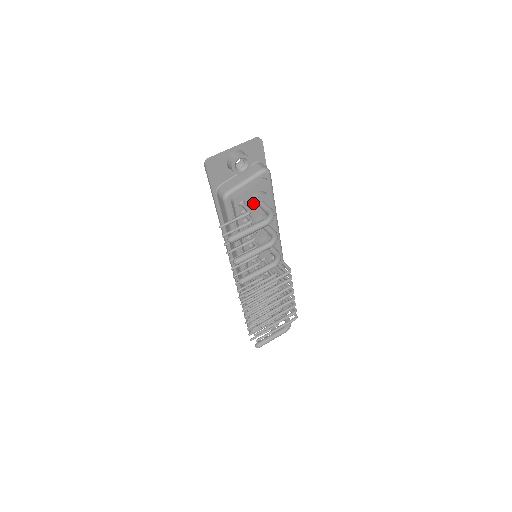
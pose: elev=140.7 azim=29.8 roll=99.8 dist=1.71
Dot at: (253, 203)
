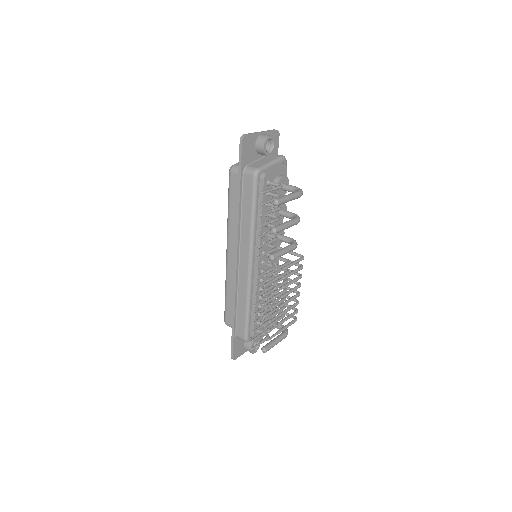
Dot at: (278, 183)
